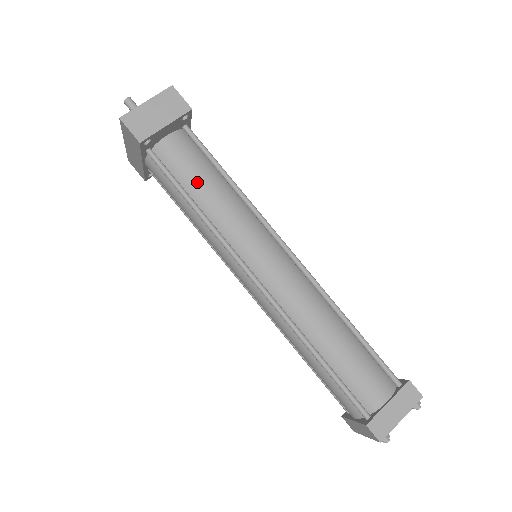
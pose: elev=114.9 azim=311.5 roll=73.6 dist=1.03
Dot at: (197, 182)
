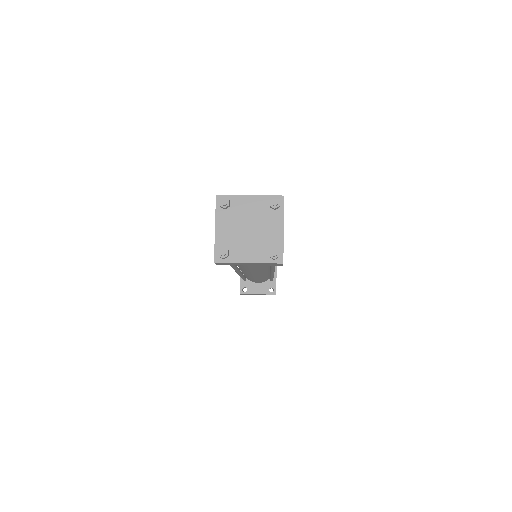
Dot at: occluded
